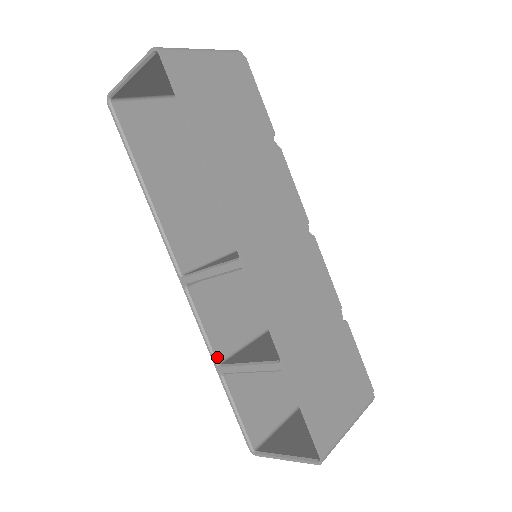
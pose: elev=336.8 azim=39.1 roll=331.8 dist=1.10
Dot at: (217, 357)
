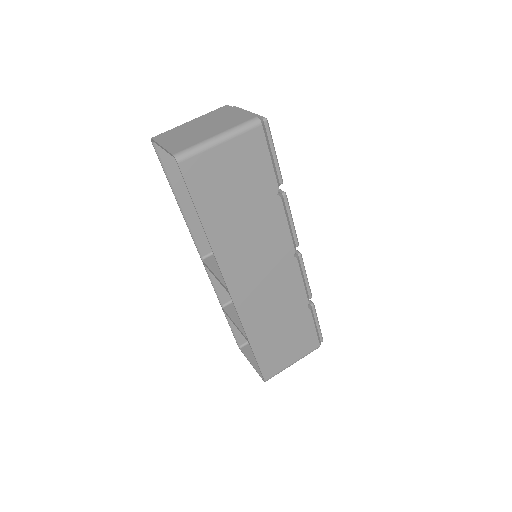
Dot at: (223, 302)
